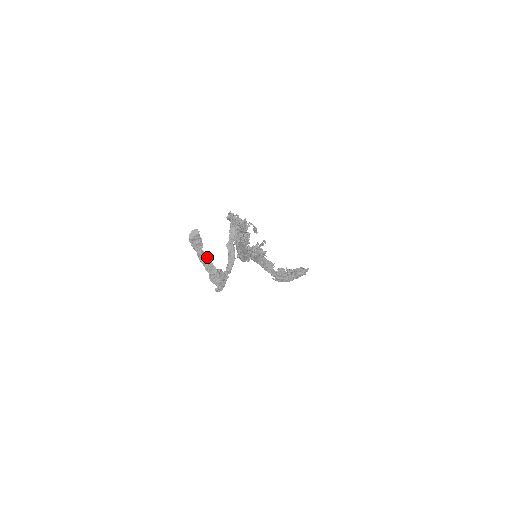
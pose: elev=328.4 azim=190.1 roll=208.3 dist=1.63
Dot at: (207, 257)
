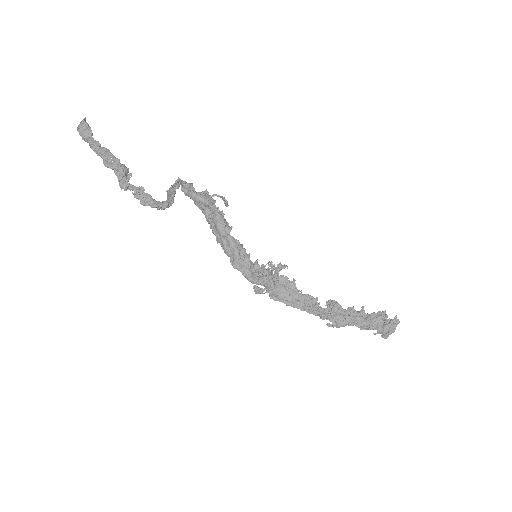
Dot at: (99, 144)
